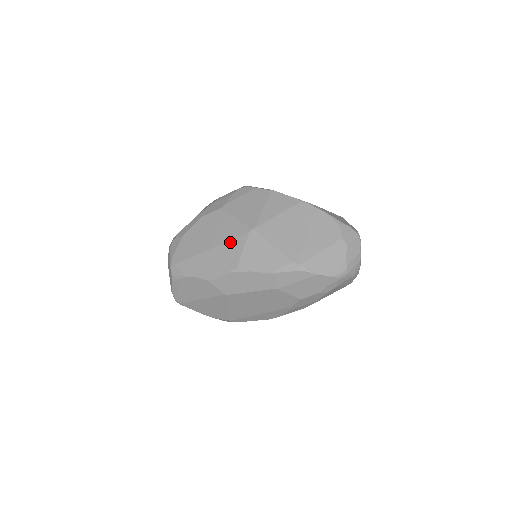
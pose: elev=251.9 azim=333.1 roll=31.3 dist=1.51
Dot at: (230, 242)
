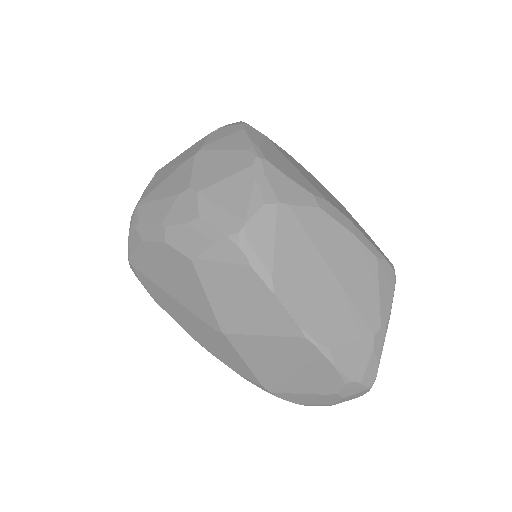
Dot at: (194, 316)
